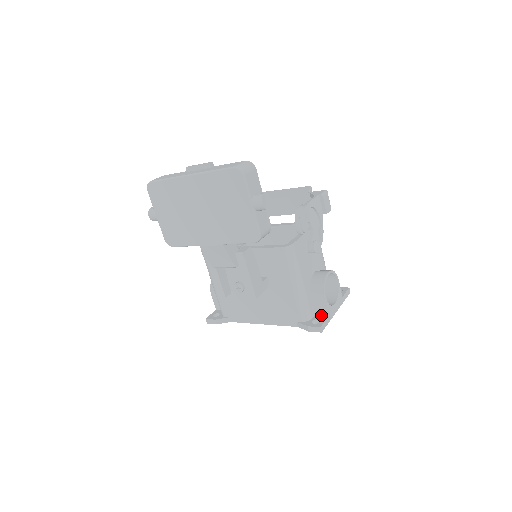
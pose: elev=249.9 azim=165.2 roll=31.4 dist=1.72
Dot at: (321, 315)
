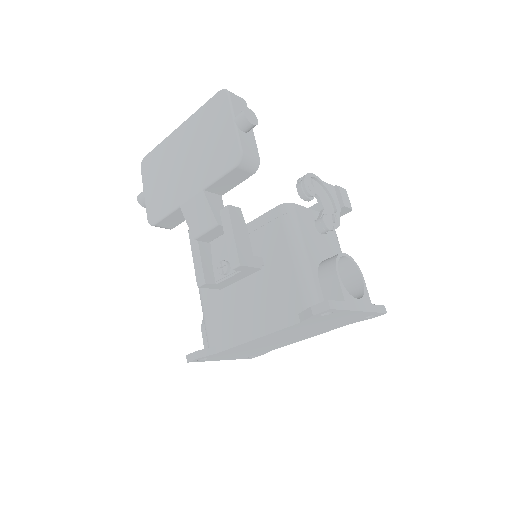
Dot at: occluded
